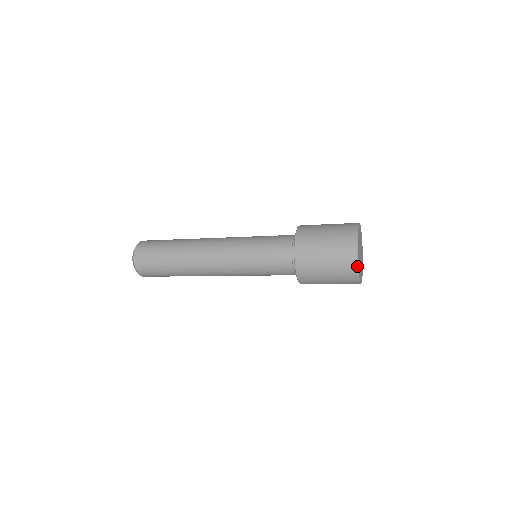
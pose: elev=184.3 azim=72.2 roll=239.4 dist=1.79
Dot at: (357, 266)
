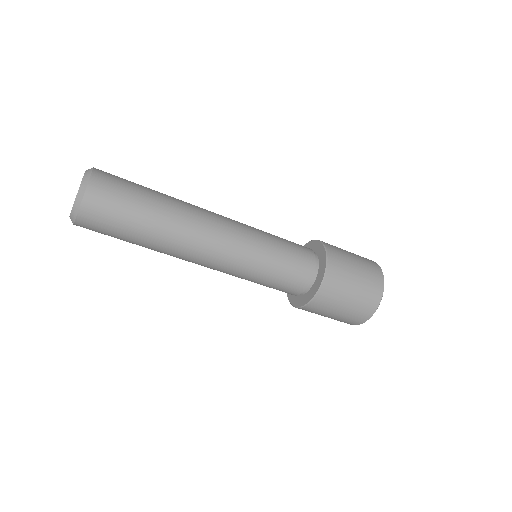
Dot at: occluded
